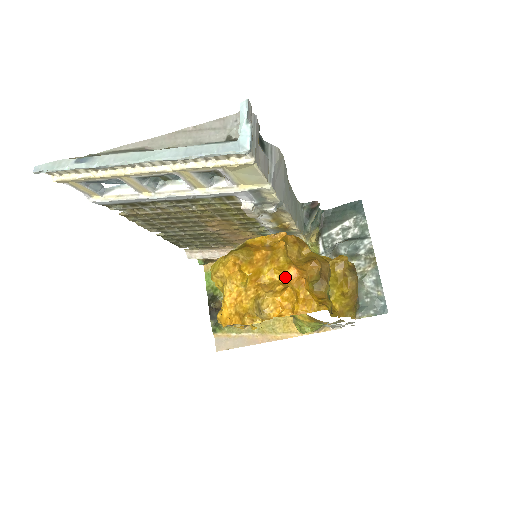
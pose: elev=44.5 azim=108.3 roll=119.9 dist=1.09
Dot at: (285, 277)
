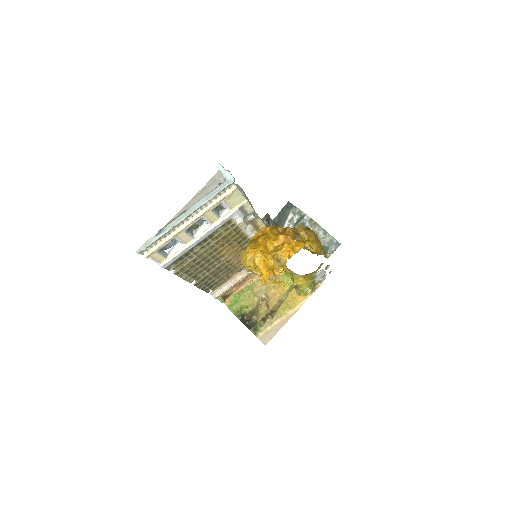
Dot at: (280, 242)
